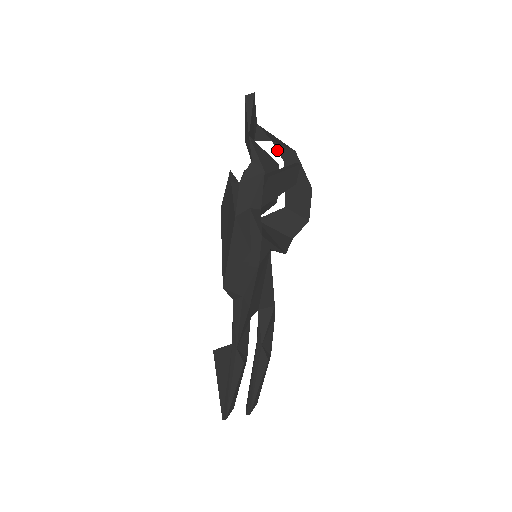
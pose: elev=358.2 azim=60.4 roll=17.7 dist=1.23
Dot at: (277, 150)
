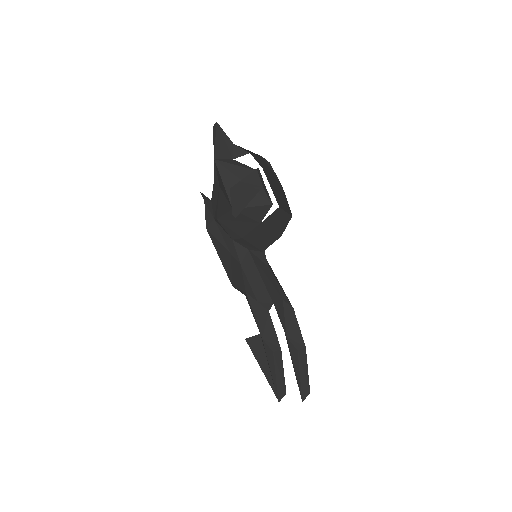
Dot at: (255, 159)
